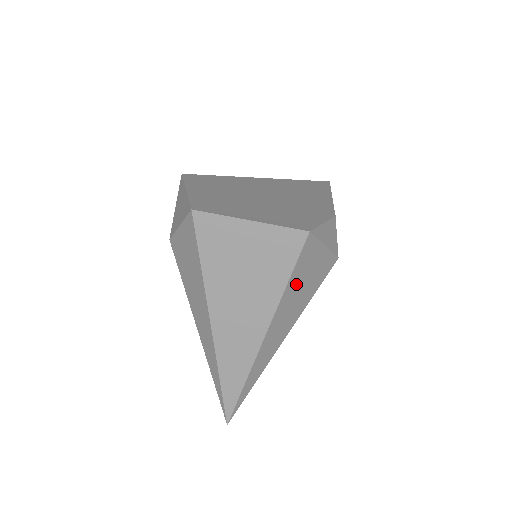
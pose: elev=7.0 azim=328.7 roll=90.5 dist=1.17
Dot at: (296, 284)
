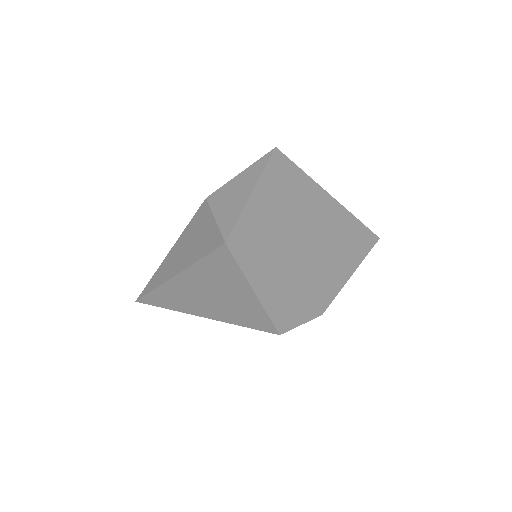
Dot at: occluded
